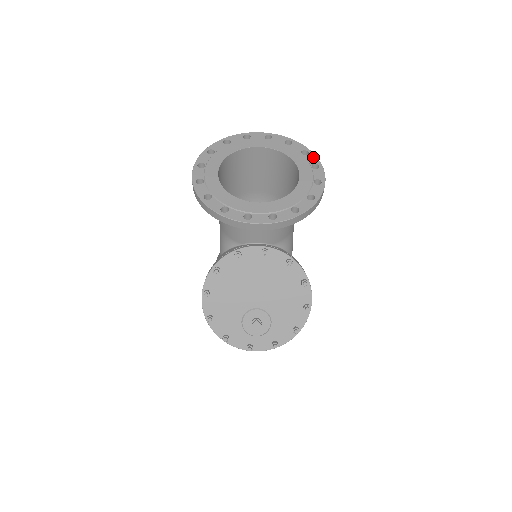
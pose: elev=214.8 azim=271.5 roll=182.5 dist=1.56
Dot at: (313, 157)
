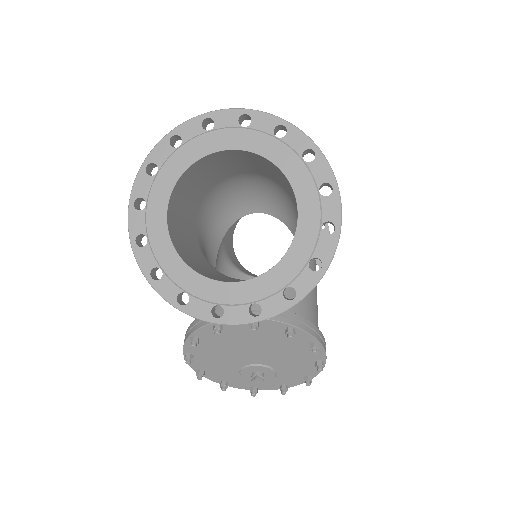
Dot at: (323, 166)
